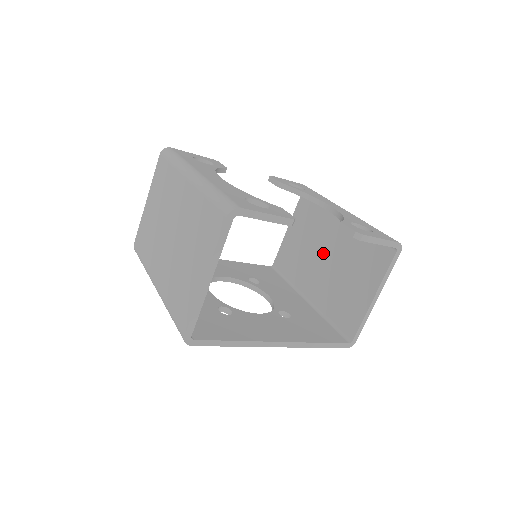
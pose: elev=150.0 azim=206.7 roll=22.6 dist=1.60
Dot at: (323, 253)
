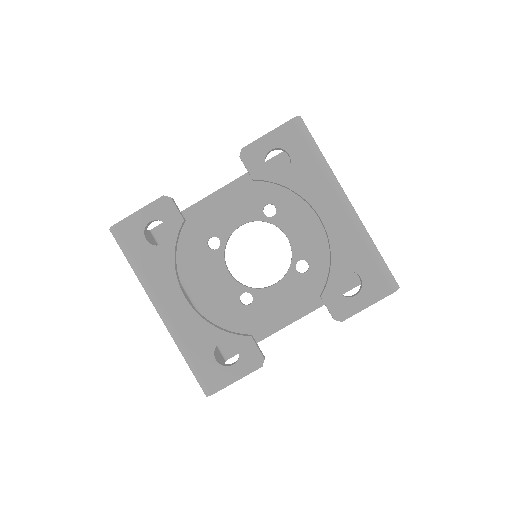
Dot at: occluded
